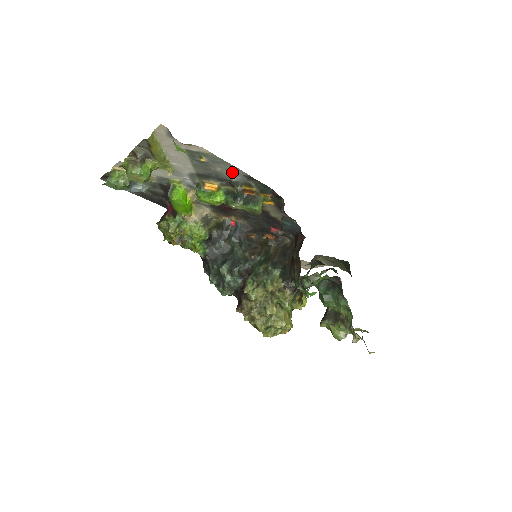
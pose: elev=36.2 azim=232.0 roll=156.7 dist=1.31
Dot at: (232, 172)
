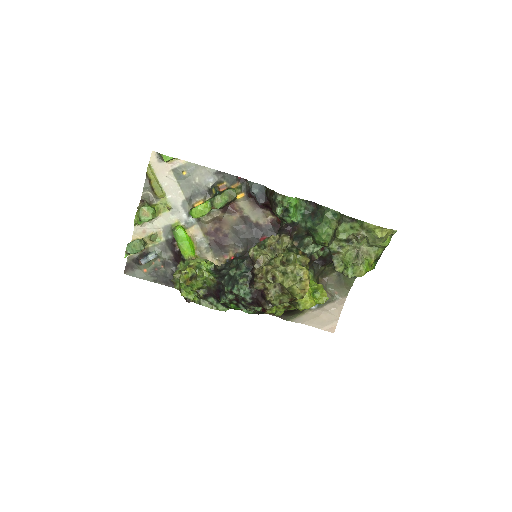
Dot at: (206, 176)
